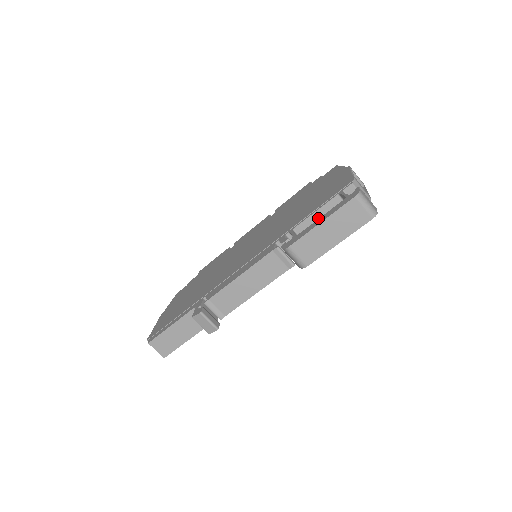
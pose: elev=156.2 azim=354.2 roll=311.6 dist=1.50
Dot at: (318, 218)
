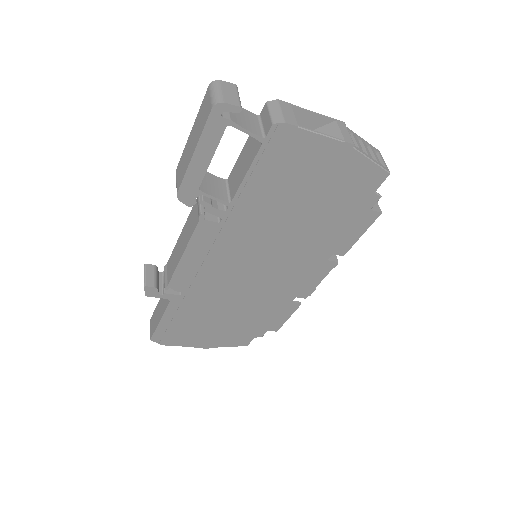
Dot at: (242, 160)
